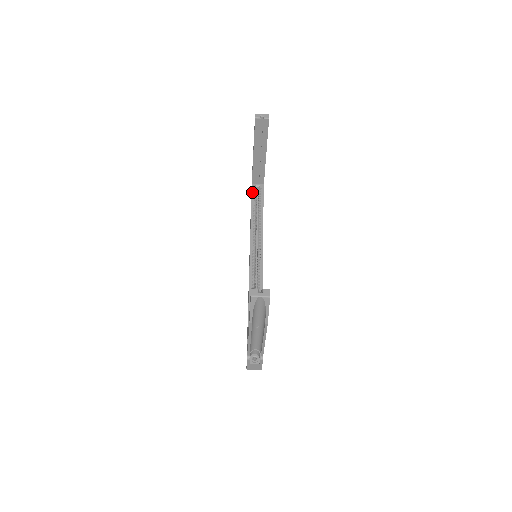
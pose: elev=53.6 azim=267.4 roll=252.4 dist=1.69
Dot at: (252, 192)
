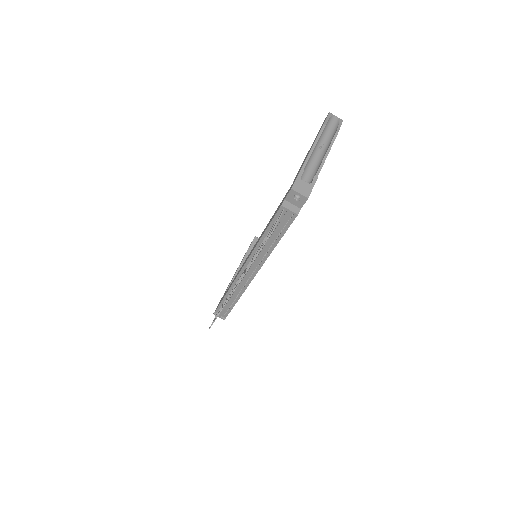
Dot at: occluded
